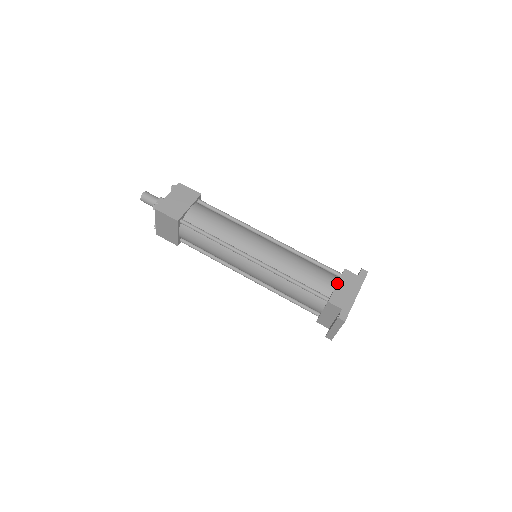
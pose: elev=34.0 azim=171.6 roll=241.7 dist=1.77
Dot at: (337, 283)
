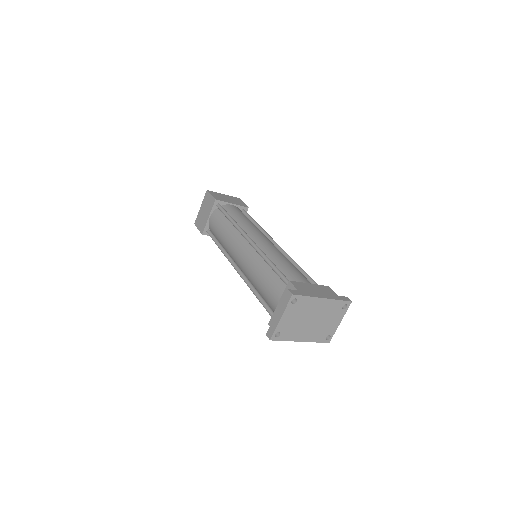
Dot at: occluded
